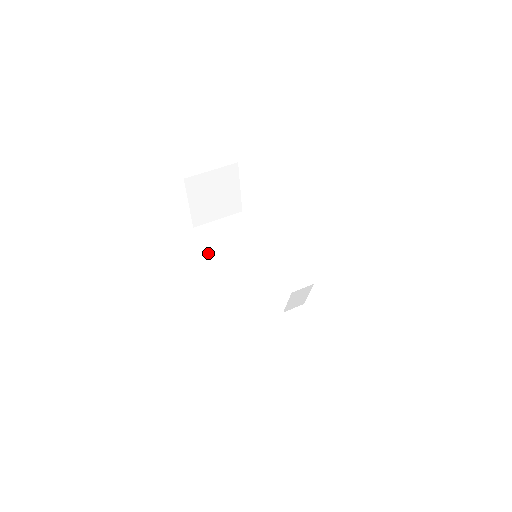
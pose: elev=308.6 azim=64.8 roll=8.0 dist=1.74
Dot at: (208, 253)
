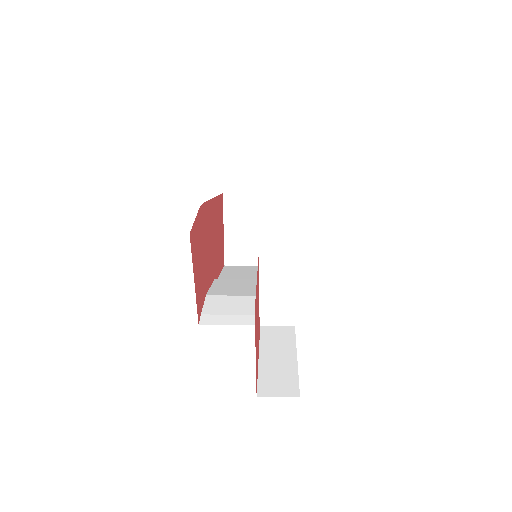
Dot at: (219, 277)
